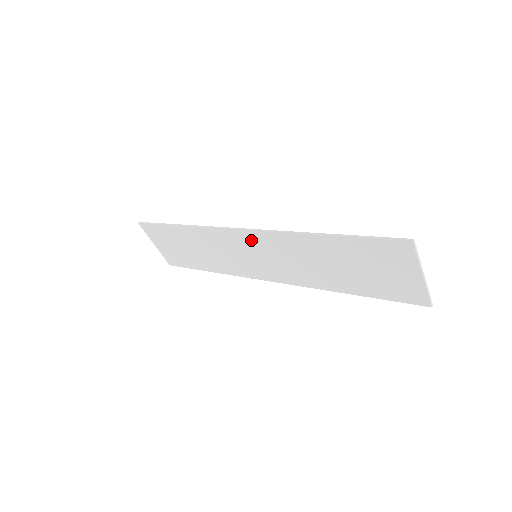
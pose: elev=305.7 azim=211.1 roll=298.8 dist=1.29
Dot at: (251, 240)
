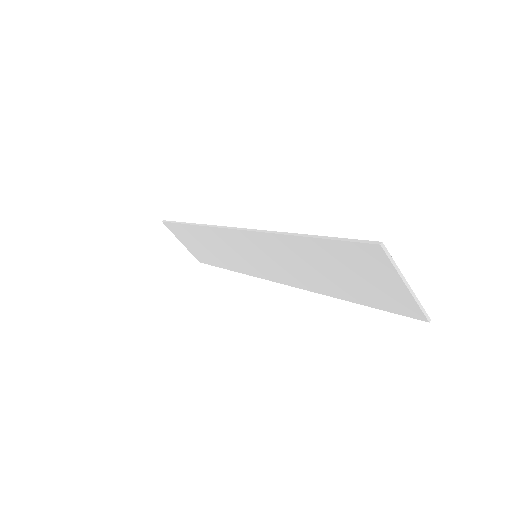
Dot at: (245, 240)
